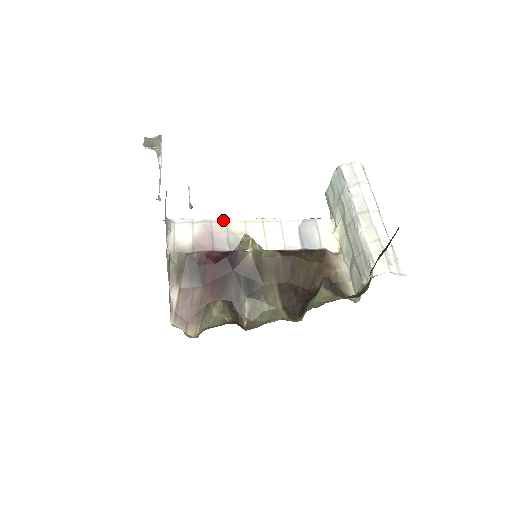
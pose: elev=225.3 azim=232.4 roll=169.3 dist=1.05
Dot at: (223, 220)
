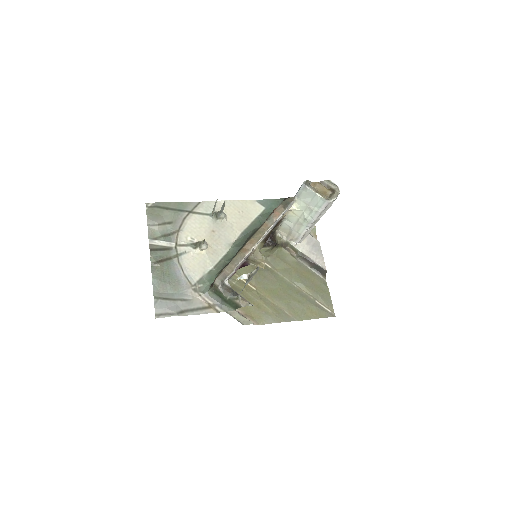
Dot at: occluded
